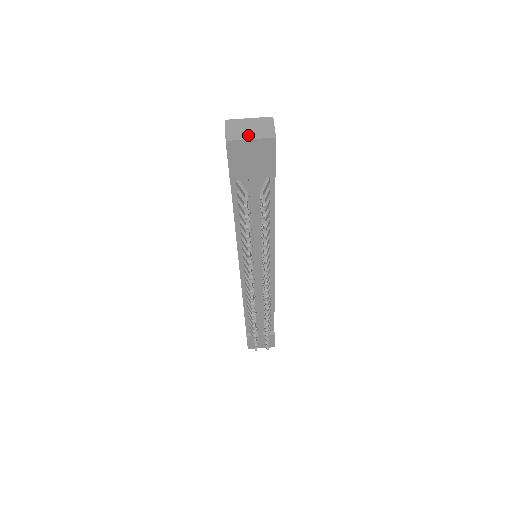
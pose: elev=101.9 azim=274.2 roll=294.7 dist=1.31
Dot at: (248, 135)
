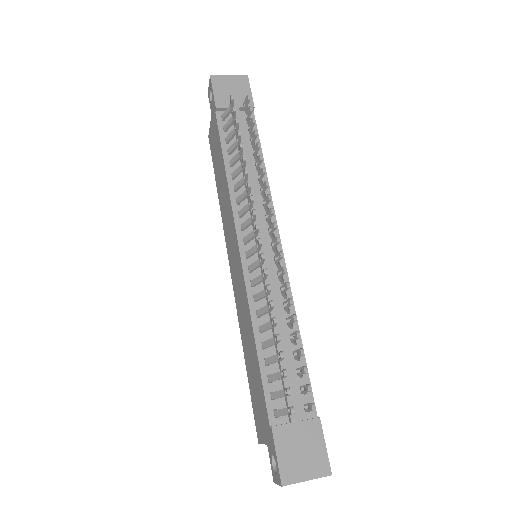
Dot at: (227, 78)
